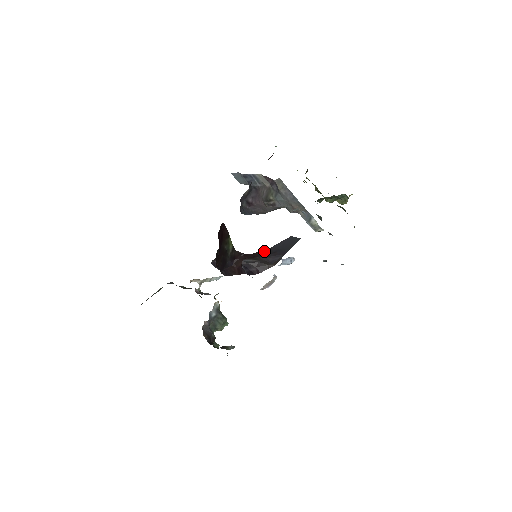
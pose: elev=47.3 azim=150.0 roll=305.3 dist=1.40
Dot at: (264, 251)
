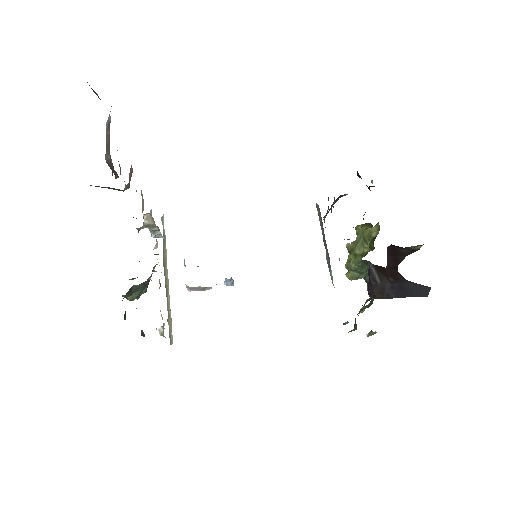
Dot at: (404, 279)
